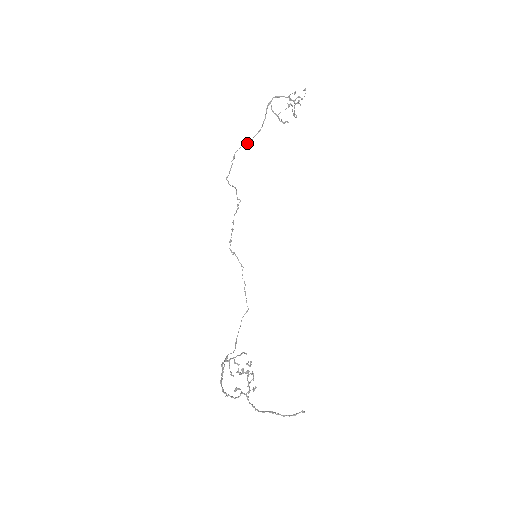
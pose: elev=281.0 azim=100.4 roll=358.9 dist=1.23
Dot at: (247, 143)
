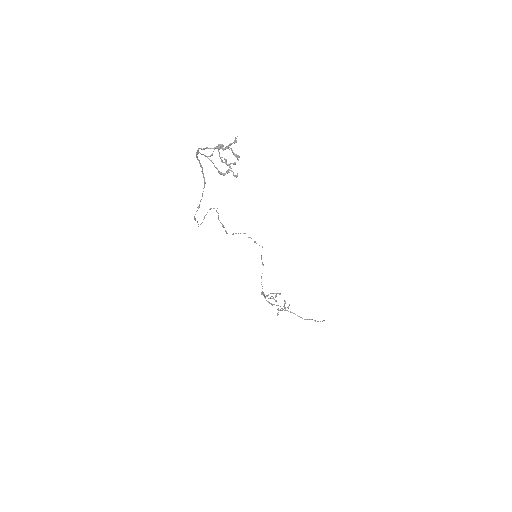
Dot at: occluded
